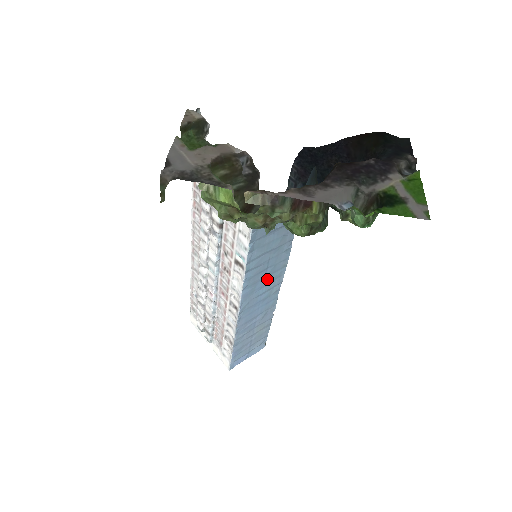
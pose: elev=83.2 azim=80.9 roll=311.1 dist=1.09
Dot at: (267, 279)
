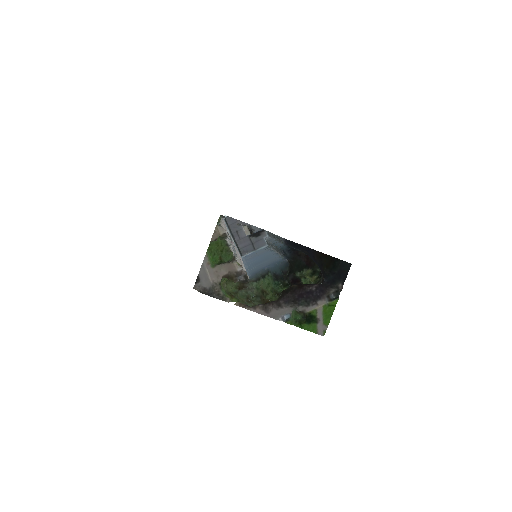
Dot at: (263, 259)
